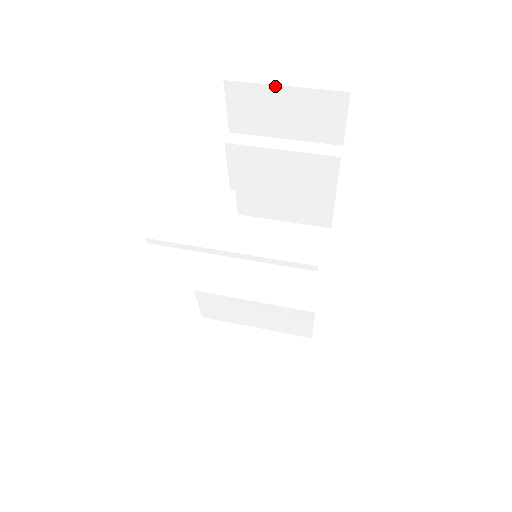
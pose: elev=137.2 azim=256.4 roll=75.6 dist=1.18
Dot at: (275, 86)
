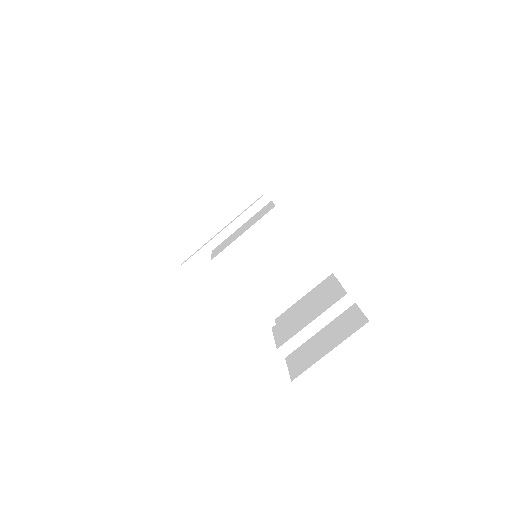
Dot at: occluded
